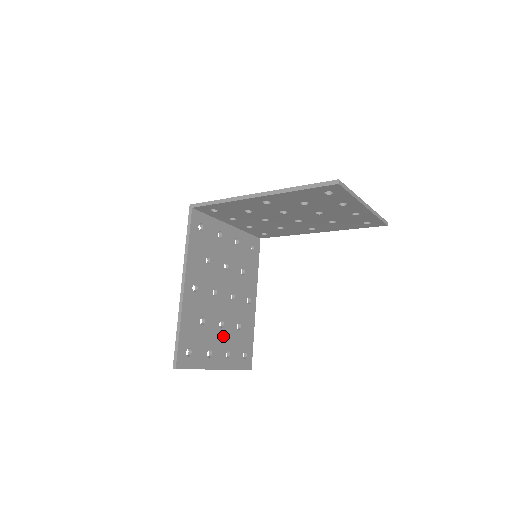
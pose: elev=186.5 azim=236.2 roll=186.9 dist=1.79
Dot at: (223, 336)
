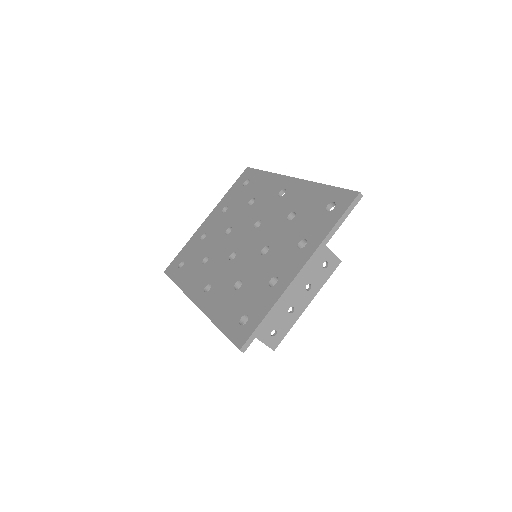
Dot at: occluded
